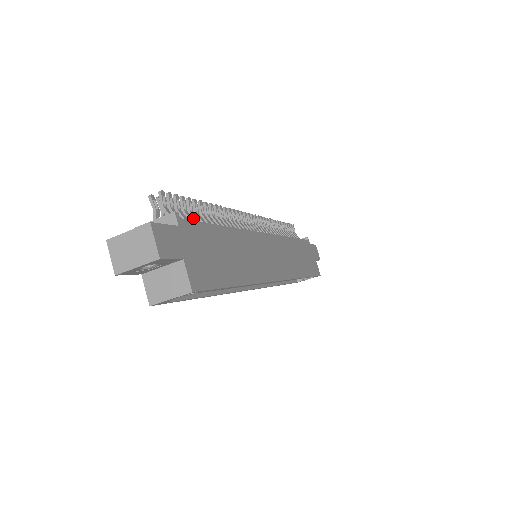
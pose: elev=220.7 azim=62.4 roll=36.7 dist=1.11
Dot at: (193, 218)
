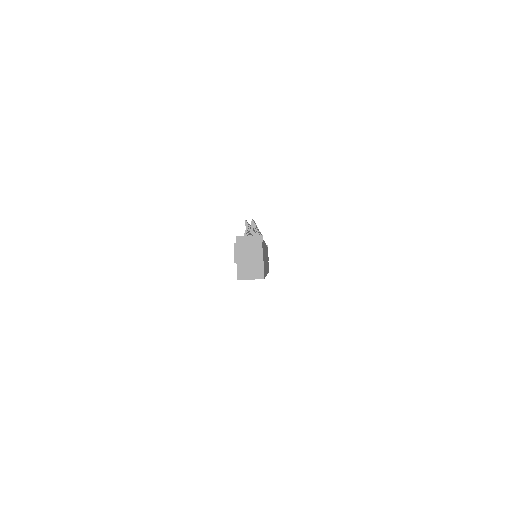
Dot at: occluded
